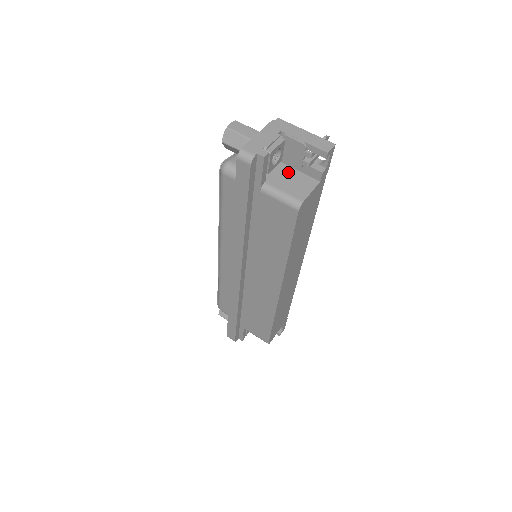
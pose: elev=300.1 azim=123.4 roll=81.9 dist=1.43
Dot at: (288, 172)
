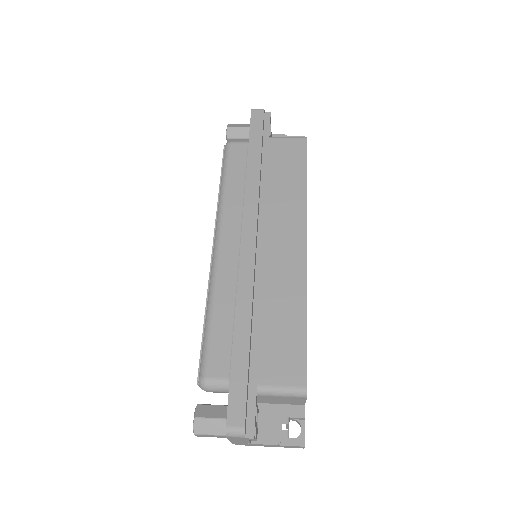
Dot at: occluded
